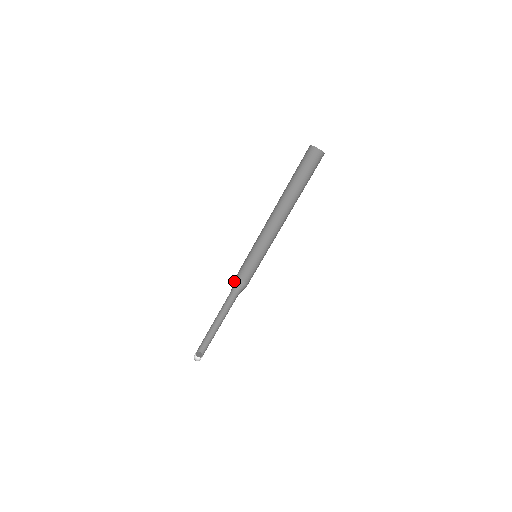
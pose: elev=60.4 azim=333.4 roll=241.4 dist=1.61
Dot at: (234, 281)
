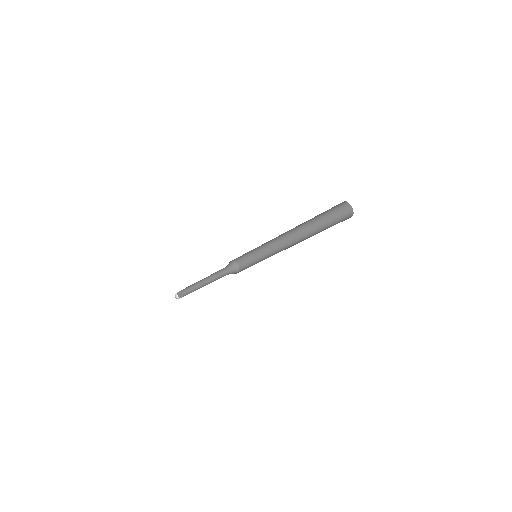
Dot at: (229, 262)
